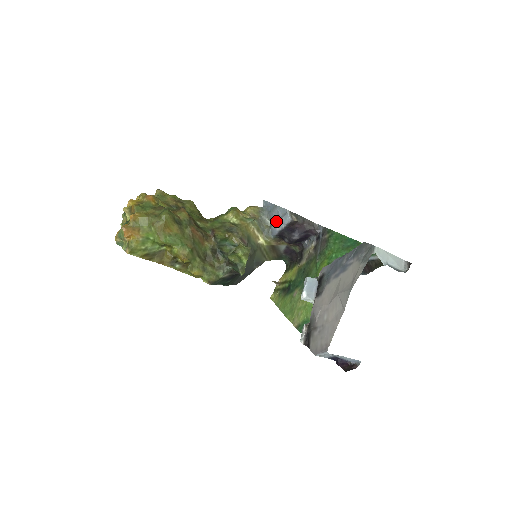
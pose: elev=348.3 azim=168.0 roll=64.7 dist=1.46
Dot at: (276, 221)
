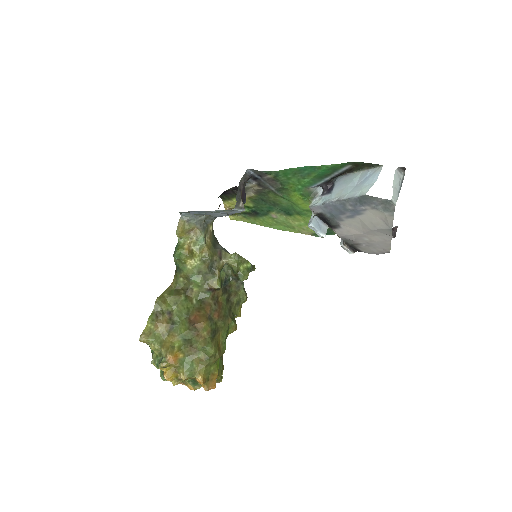
Dot at: (218, 215)
